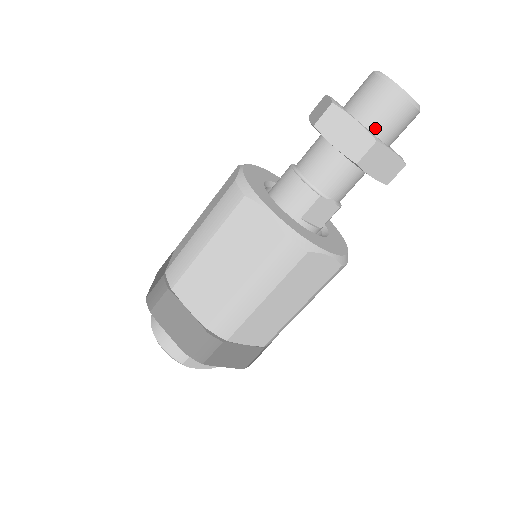
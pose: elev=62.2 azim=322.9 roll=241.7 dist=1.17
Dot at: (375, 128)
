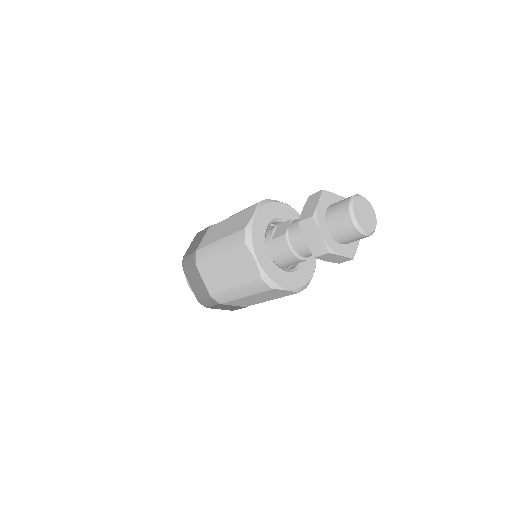
Dot at: occluded
